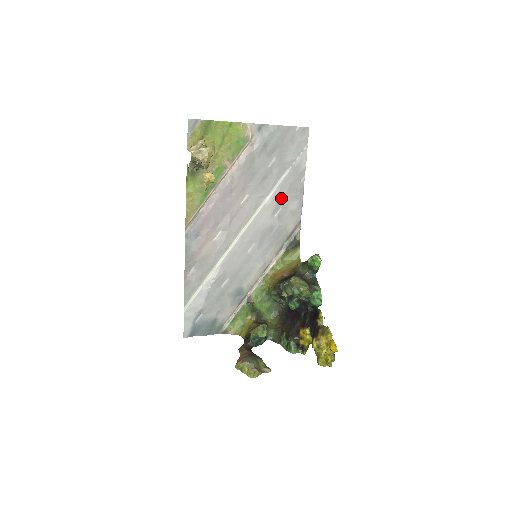
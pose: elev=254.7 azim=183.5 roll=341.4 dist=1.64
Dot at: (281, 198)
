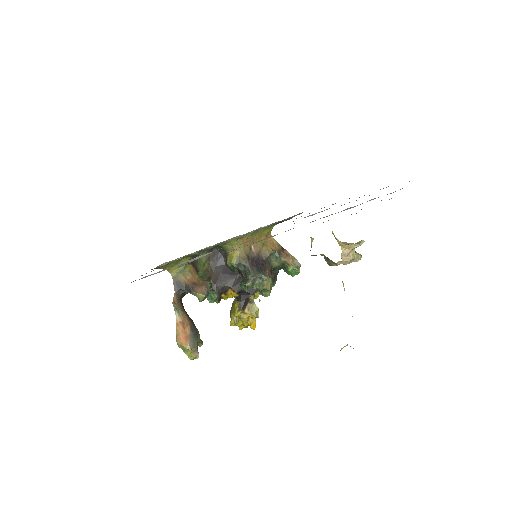
Dot at: (322, 211)
